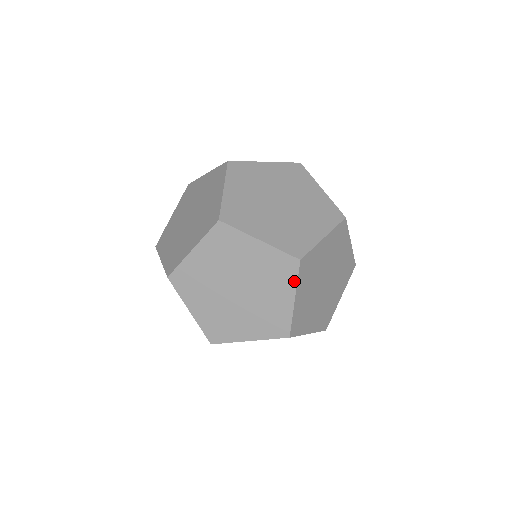
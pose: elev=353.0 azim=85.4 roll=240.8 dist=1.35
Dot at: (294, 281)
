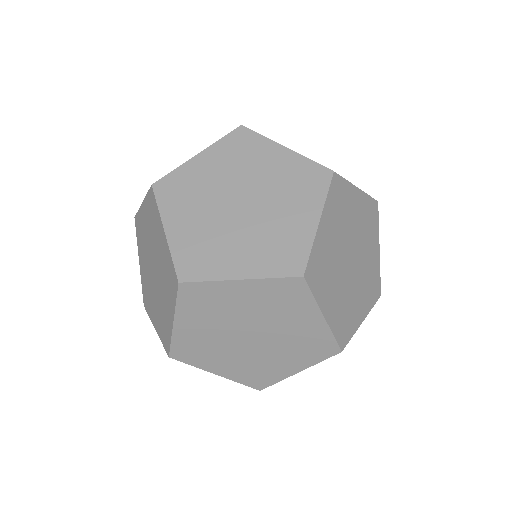
Dot at: (174, 302)
